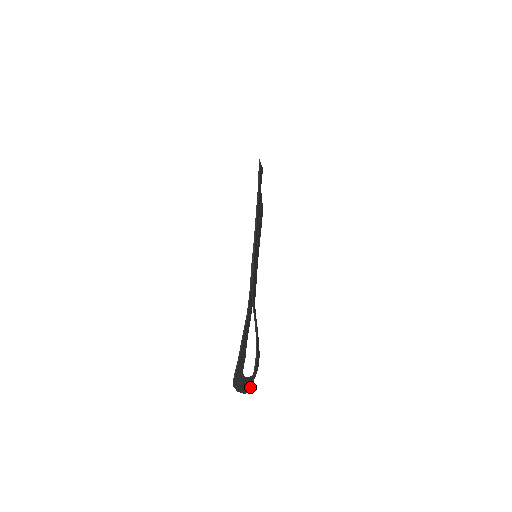
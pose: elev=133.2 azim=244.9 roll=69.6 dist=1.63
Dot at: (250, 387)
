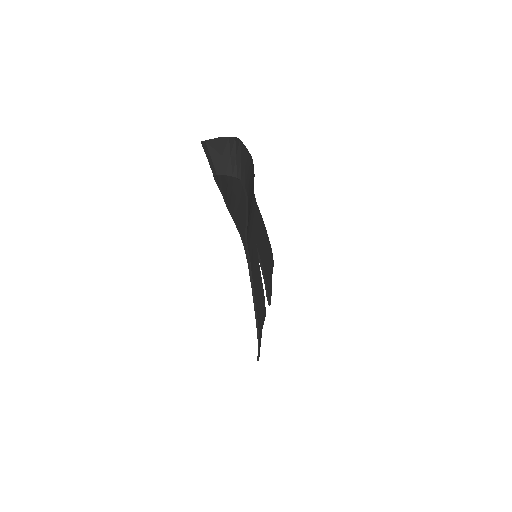
Dot at: (231, 137)
